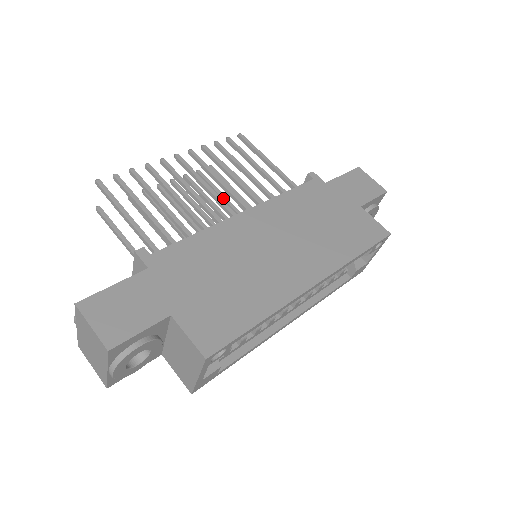
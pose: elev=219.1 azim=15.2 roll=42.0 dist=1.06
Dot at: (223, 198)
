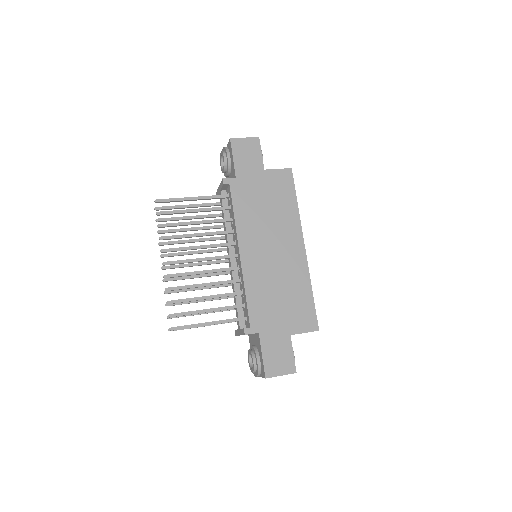
Dot at: (193, 242)
